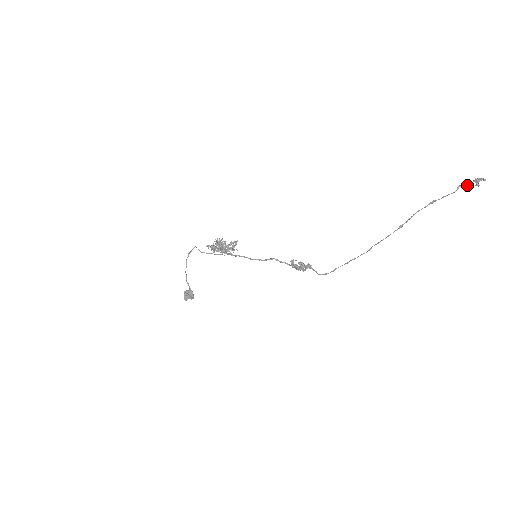
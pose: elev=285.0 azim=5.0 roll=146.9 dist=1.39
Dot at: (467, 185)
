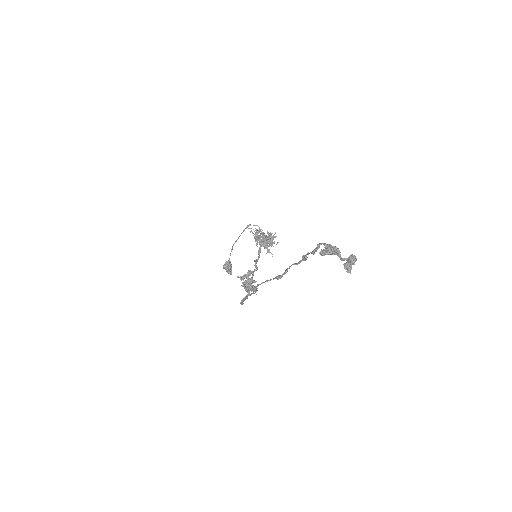
Dot at: (335, 253)
